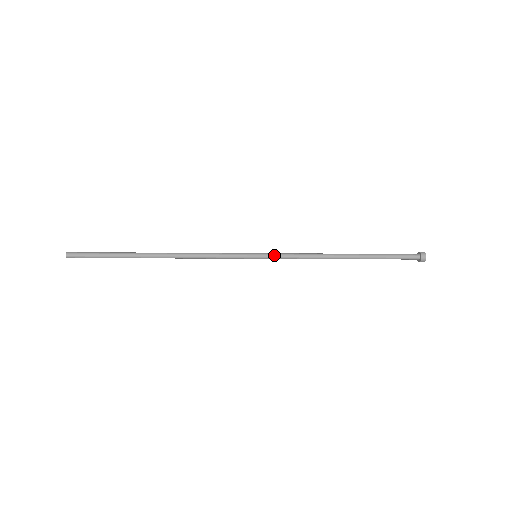
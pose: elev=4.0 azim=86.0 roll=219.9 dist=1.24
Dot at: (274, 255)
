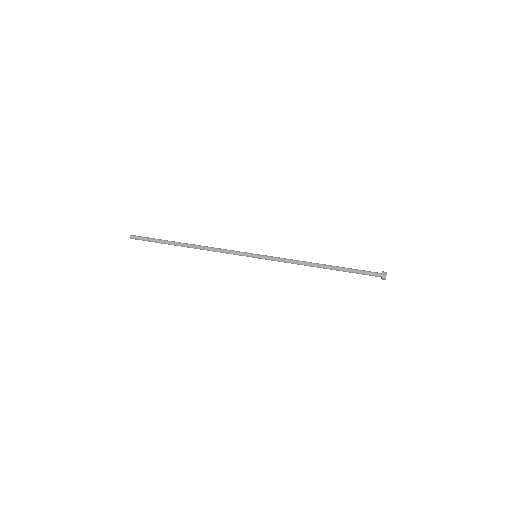
Dot at: occluded
